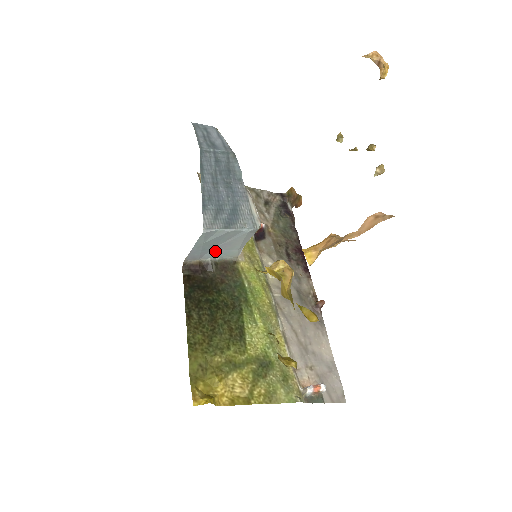
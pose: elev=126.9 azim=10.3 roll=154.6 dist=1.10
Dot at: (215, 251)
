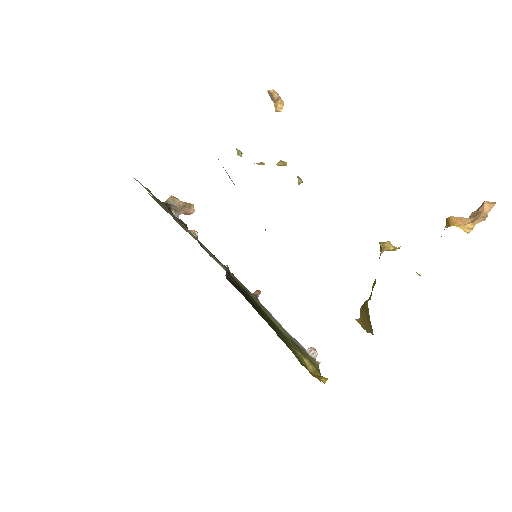
Dot at: occluded
